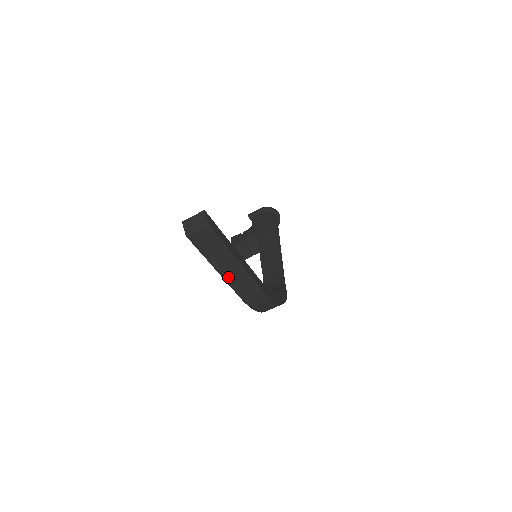
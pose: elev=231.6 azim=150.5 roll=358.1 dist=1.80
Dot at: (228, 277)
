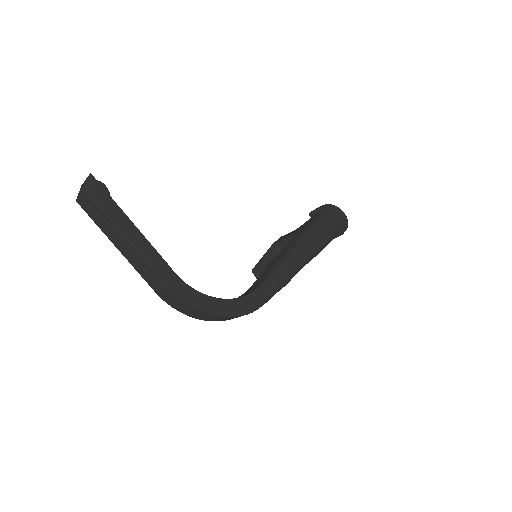
Dot at: (131, 260)
